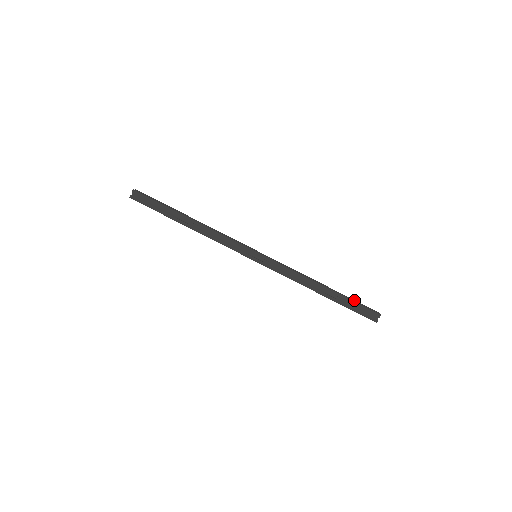
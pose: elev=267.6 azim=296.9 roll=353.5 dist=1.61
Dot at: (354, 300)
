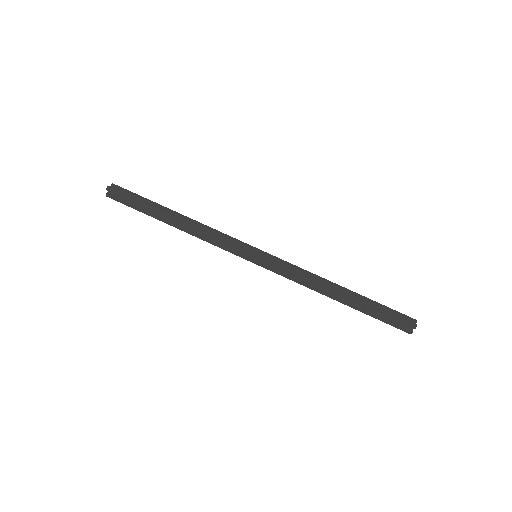
Dot at: occluded
